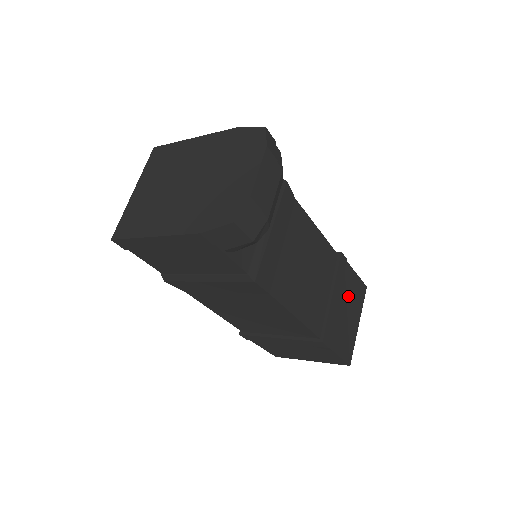
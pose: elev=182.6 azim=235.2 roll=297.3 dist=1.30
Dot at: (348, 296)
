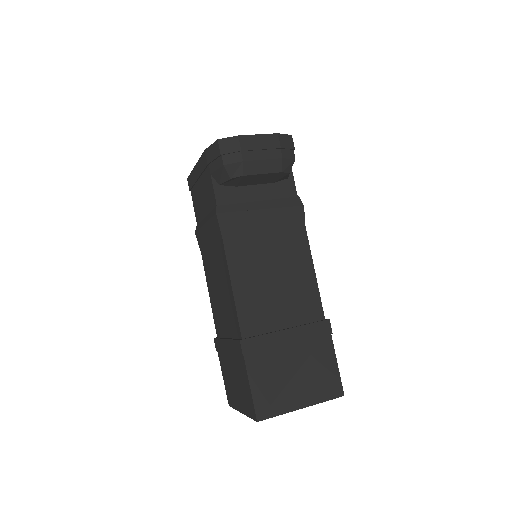
Dot at: (309, 364)
